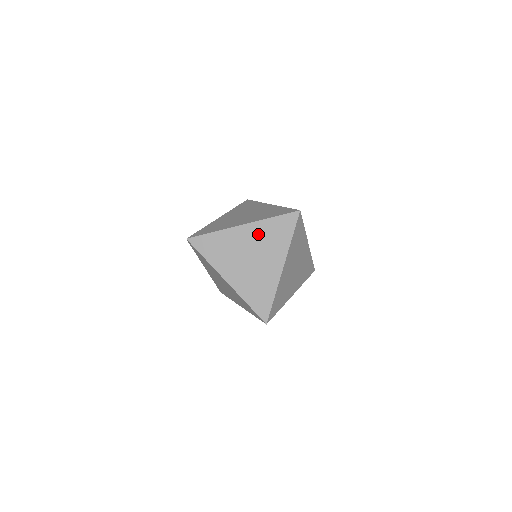
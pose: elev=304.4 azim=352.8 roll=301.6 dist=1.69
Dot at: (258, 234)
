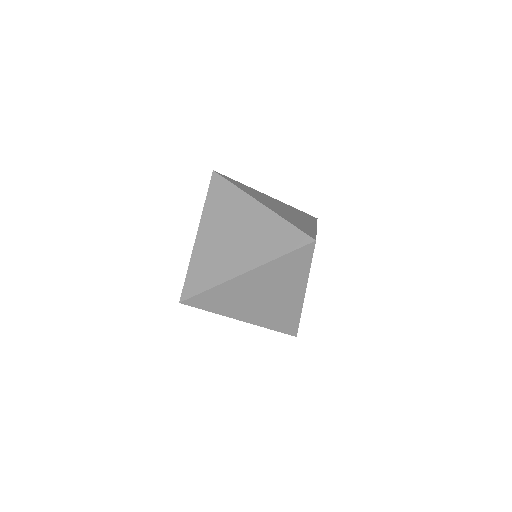
Dot at: (262, 223)
